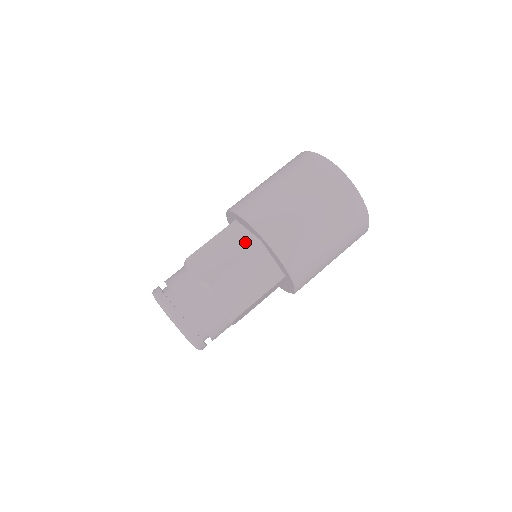
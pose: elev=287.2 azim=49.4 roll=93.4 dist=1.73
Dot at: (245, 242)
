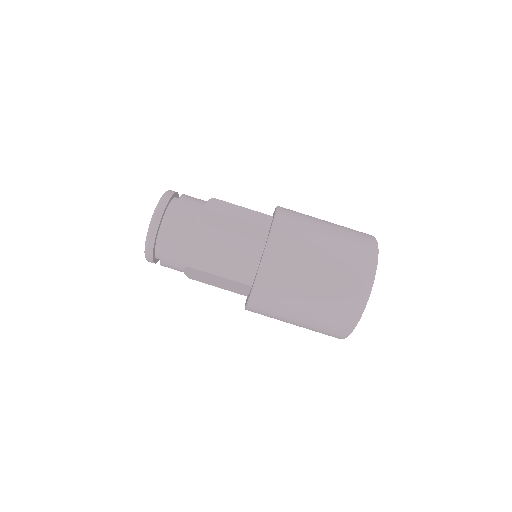
Dot at: (244, 271)
